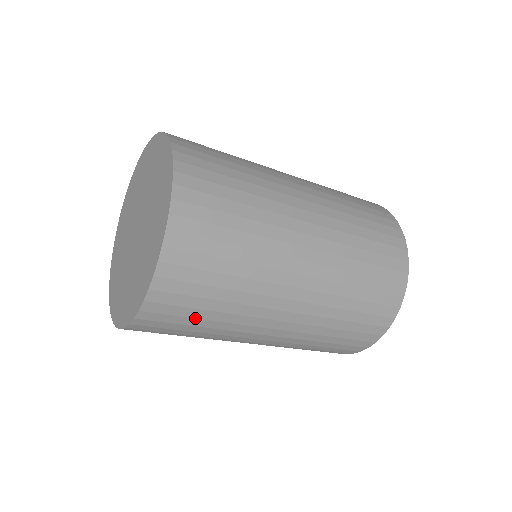
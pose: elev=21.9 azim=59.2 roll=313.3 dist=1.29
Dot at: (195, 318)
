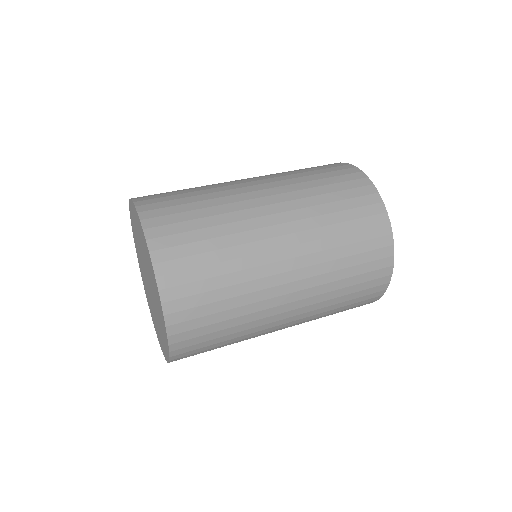
Dot at: (213, 349)
